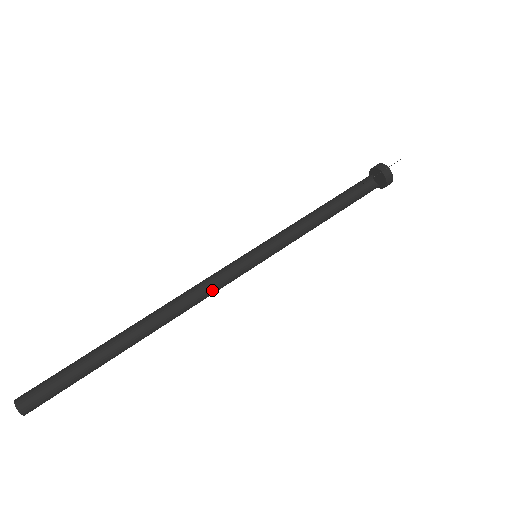
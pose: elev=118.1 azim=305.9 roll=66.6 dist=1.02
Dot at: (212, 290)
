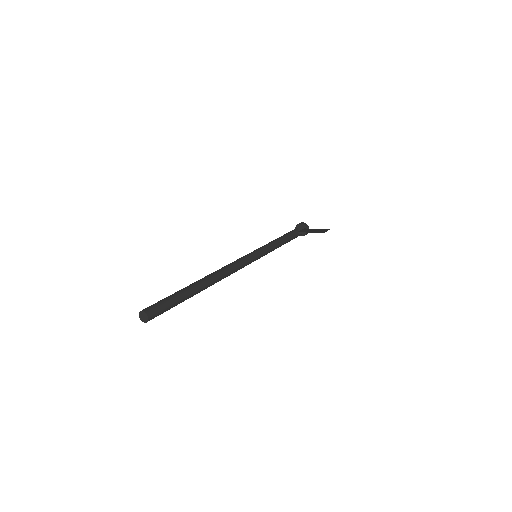
Dot at: occluded
